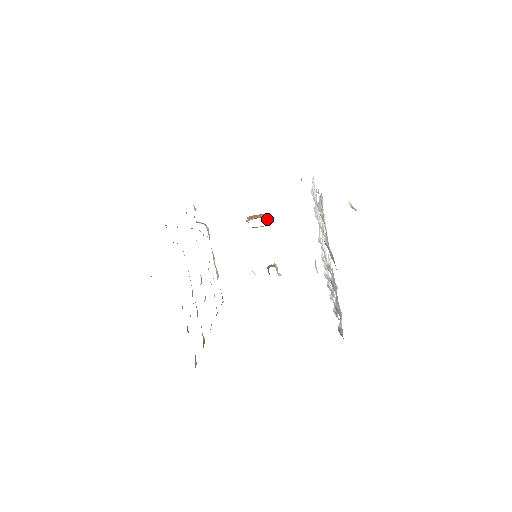
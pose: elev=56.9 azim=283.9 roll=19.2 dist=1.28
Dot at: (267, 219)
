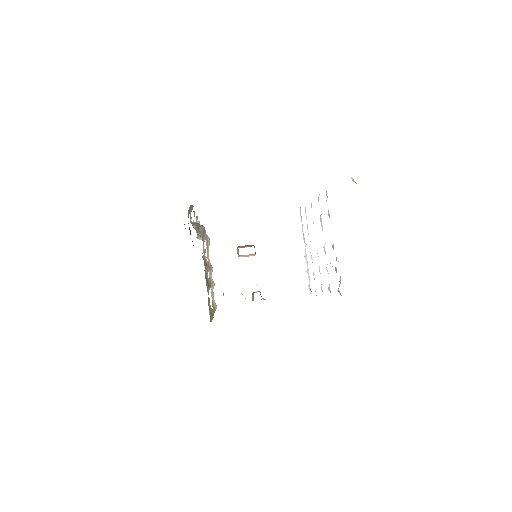
Dot at: occluded
